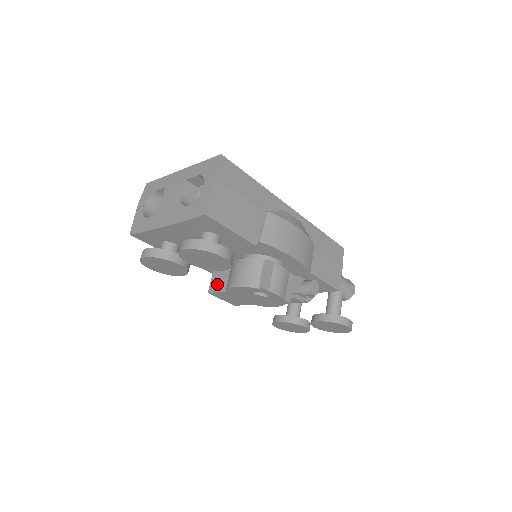
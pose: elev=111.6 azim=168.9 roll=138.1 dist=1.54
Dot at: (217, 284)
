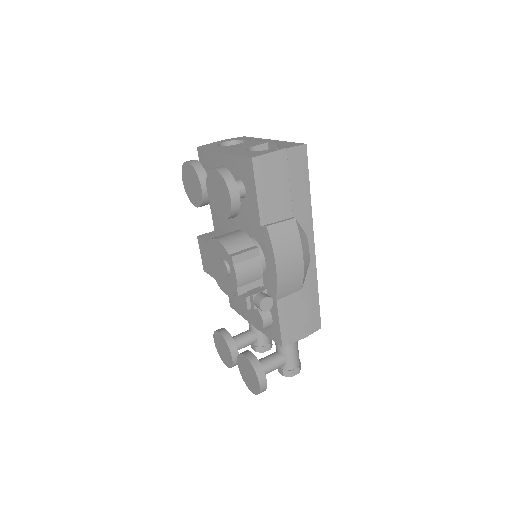
Dot at: (209, 236)
